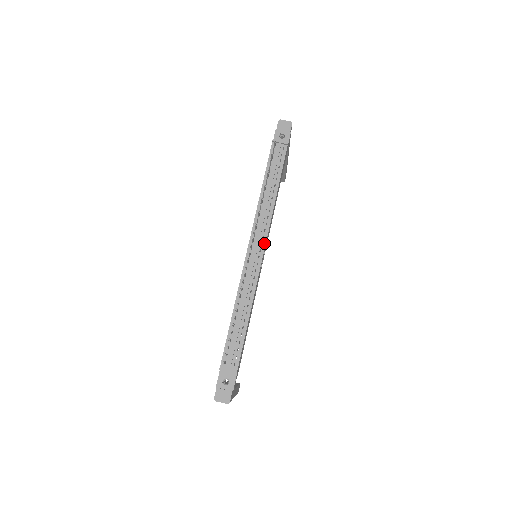
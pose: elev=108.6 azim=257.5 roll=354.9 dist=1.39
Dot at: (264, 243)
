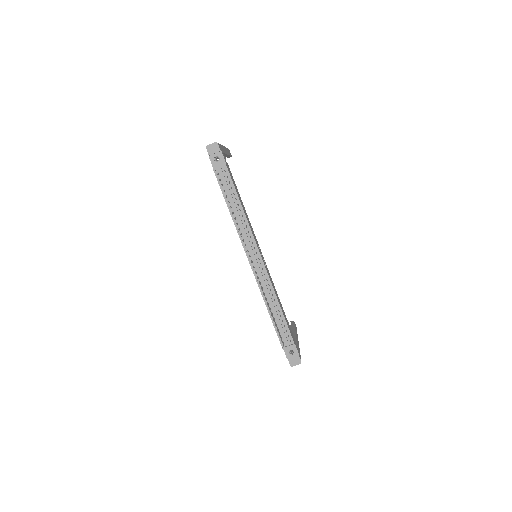
Dot at: (258, 252)
